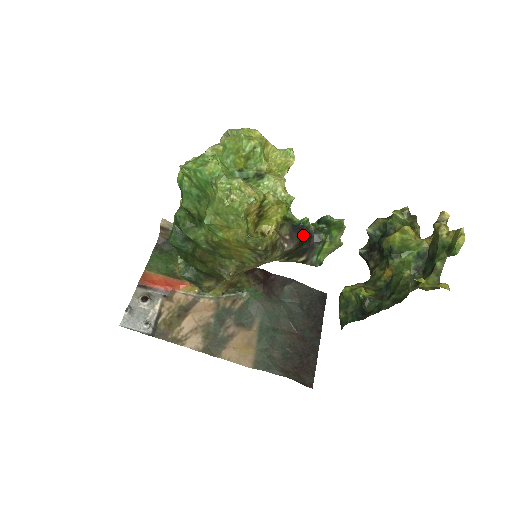
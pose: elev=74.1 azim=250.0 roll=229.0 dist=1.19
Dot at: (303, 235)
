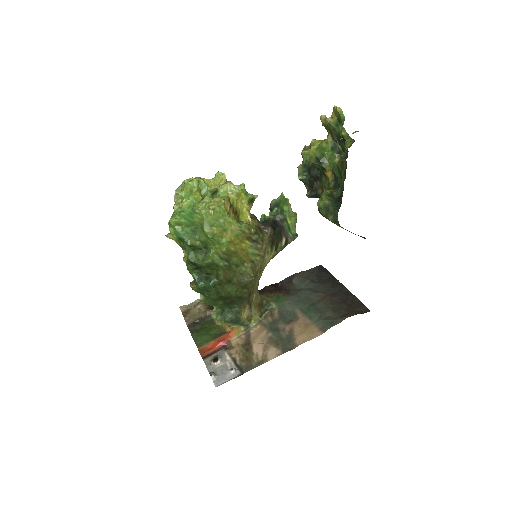
Dot at: (270, 224)
